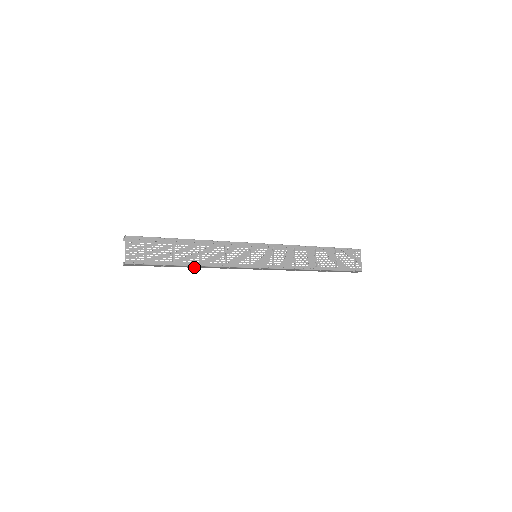
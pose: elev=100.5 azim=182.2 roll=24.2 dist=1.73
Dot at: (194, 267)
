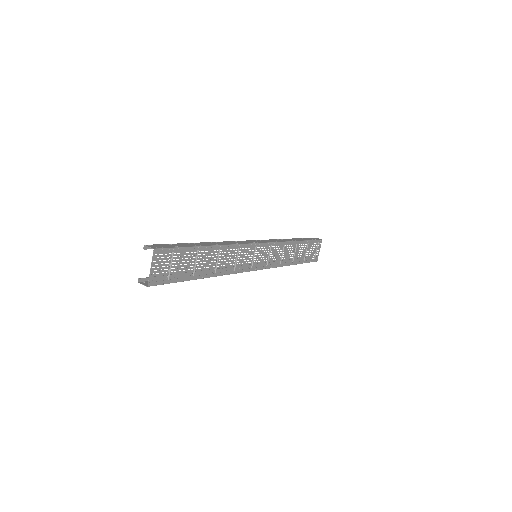
Dot at: occluded
